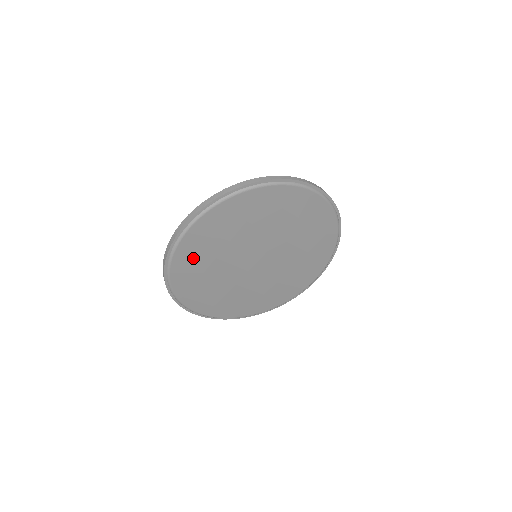
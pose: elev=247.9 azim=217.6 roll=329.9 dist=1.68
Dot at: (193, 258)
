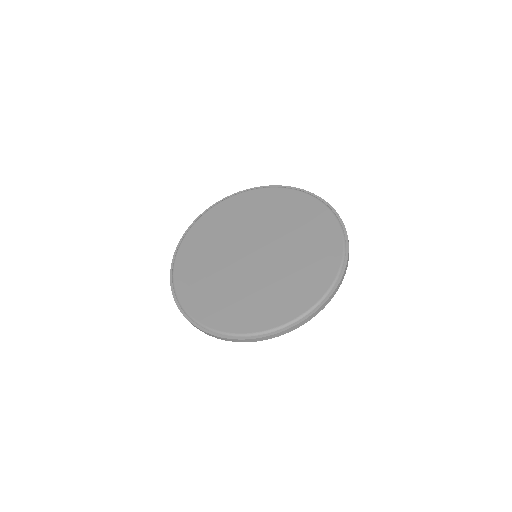
Dot at: (211, 225)
